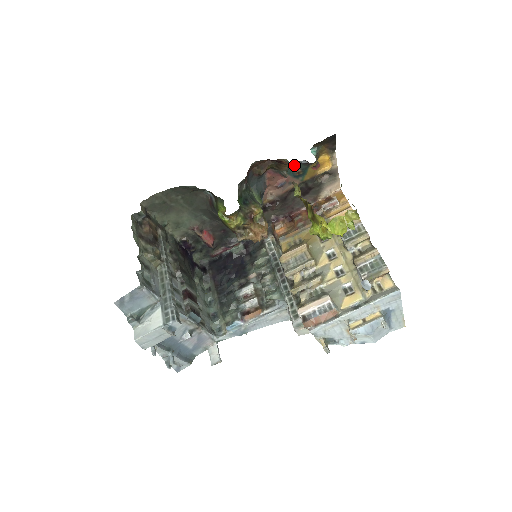
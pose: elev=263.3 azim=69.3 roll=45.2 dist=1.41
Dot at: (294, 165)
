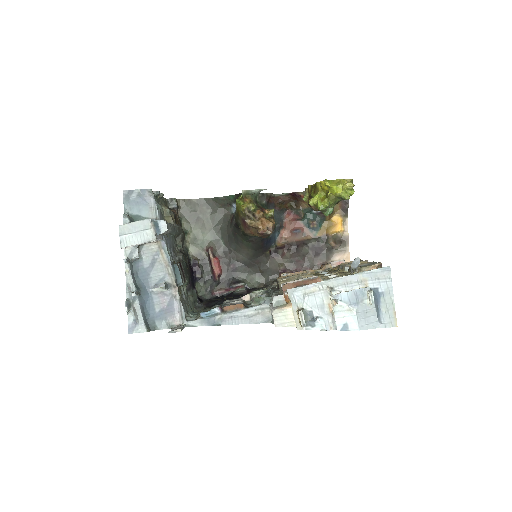
Dot at: (310, 216)
